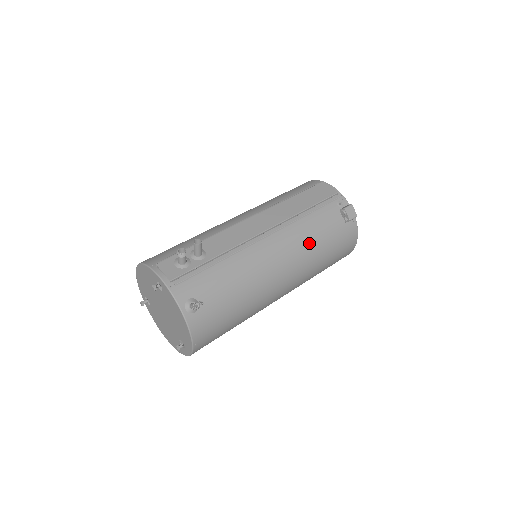
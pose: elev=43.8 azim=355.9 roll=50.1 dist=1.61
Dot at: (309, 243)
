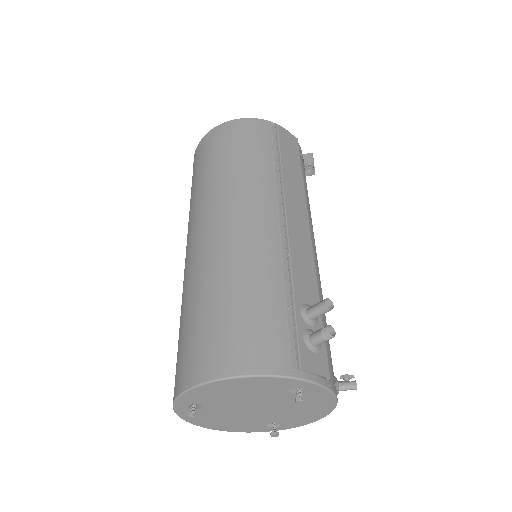
Dot at: occluded
